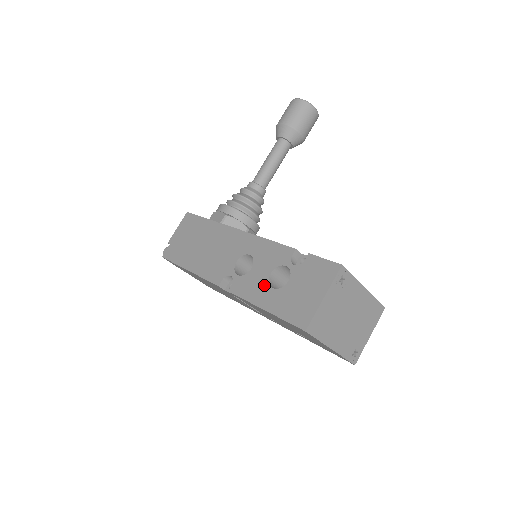
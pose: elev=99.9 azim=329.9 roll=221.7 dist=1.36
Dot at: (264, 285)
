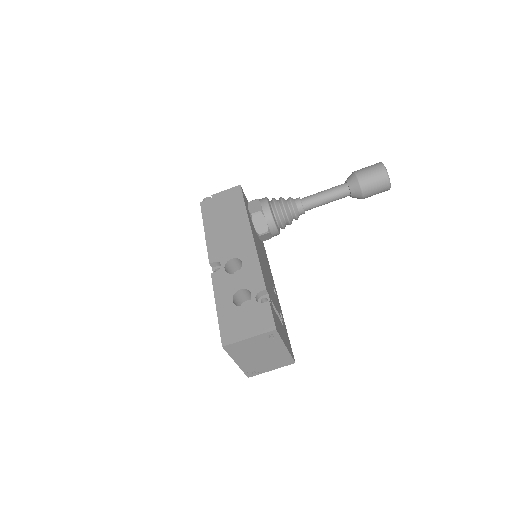
Dot at: (230, 293)
